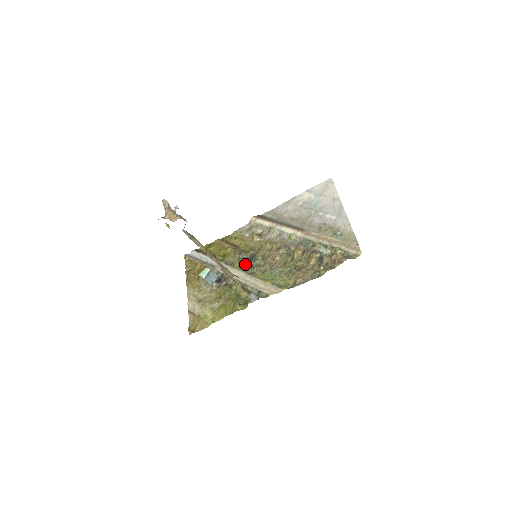
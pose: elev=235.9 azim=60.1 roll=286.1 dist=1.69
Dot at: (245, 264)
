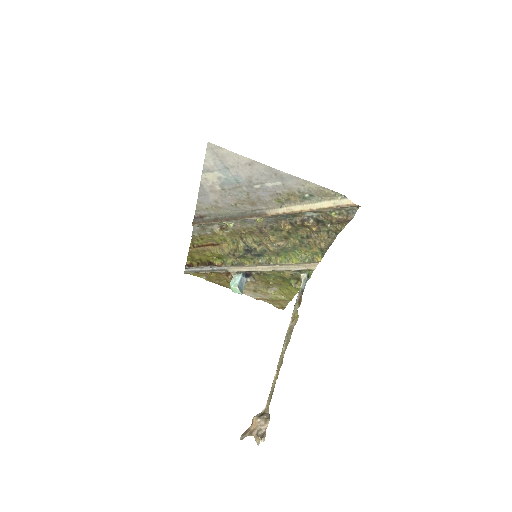
Dot at: (251, 258)
